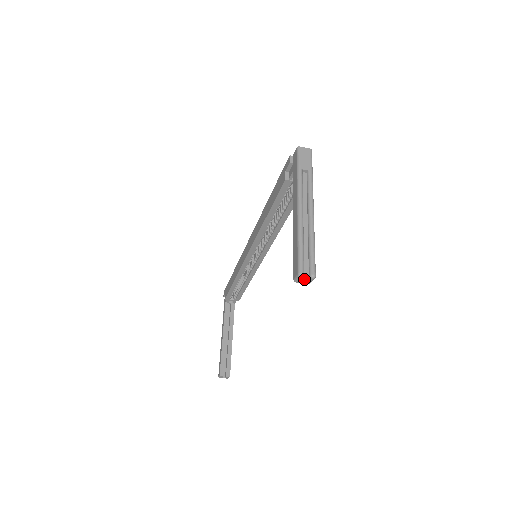
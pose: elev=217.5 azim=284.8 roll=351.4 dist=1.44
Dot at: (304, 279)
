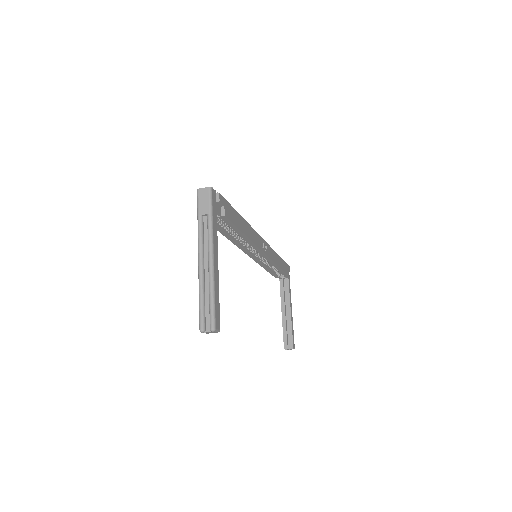
Dot at: (208, 332)
